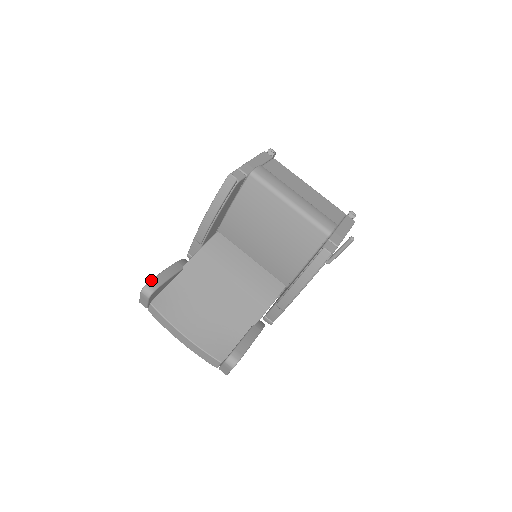
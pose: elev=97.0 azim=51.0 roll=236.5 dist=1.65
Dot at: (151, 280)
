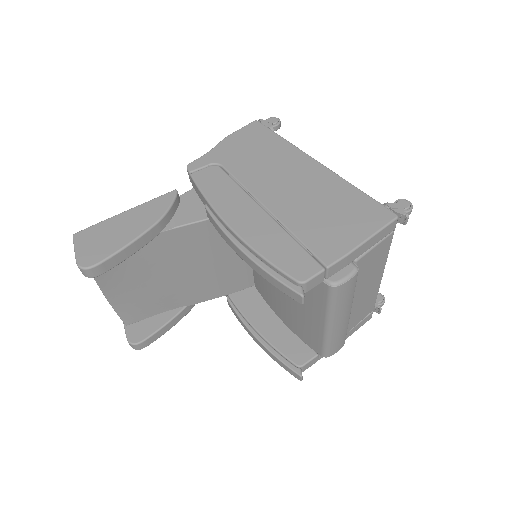
Dot at: (100, 264)
